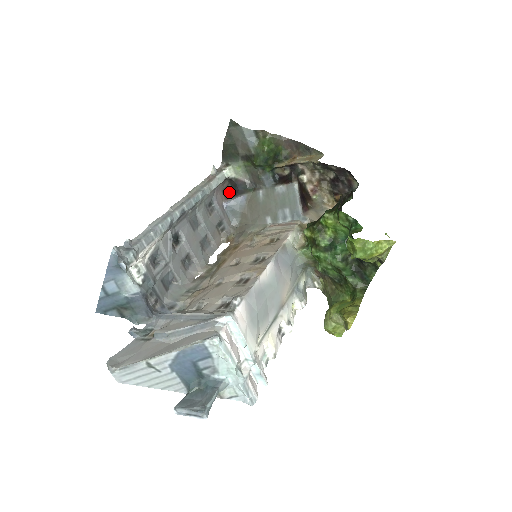
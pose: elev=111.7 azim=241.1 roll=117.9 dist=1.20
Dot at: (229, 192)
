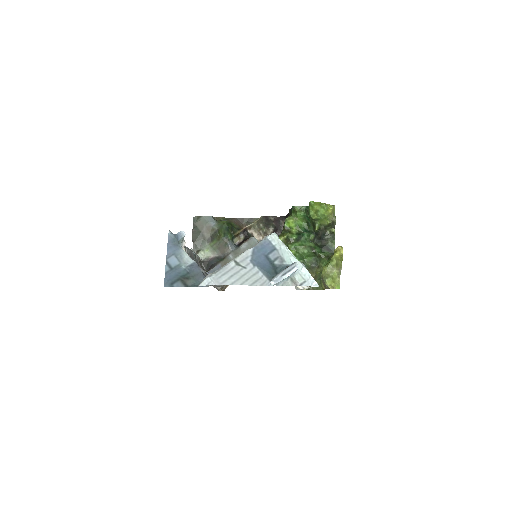
Dot at: occluded
